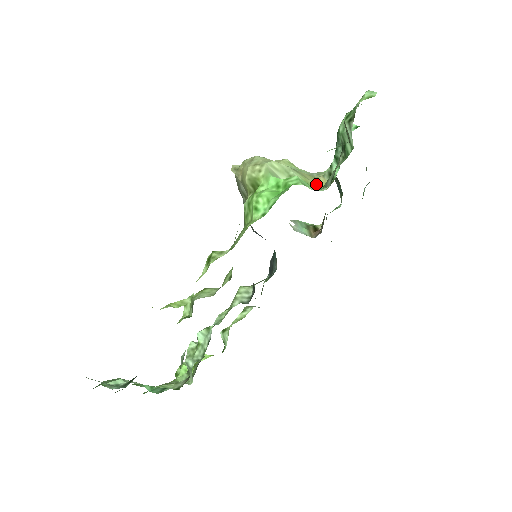
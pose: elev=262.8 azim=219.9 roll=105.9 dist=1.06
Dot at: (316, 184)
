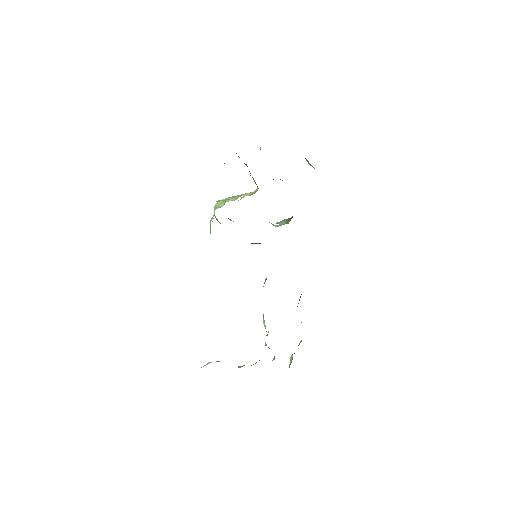
Dot at: (250, 195)
